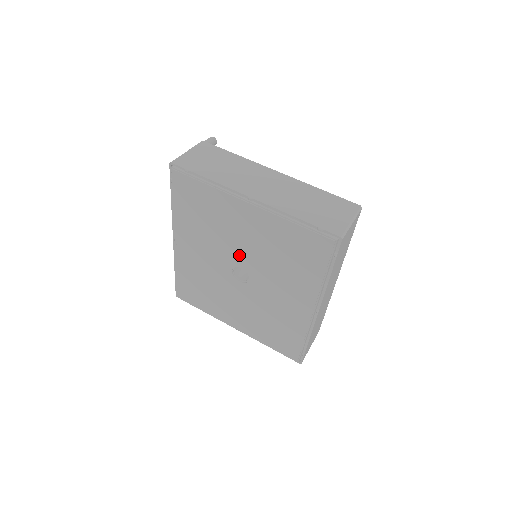
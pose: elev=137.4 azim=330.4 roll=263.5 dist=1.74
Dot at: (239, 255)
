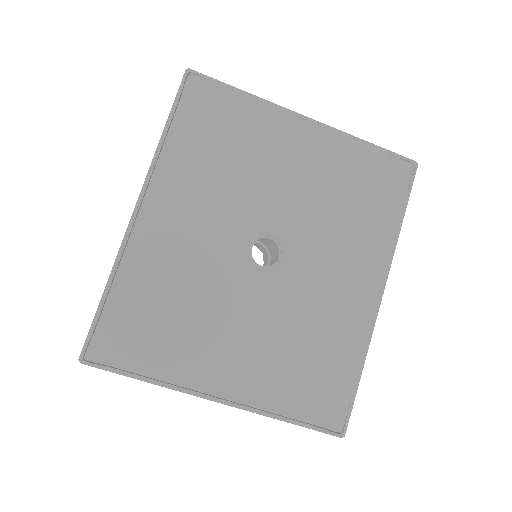
Dot at: (272, 212)
